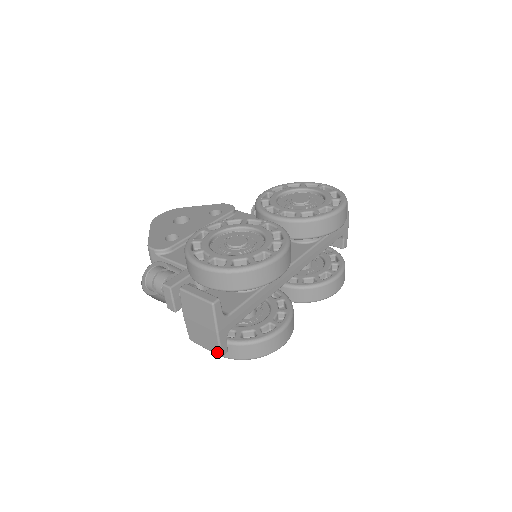
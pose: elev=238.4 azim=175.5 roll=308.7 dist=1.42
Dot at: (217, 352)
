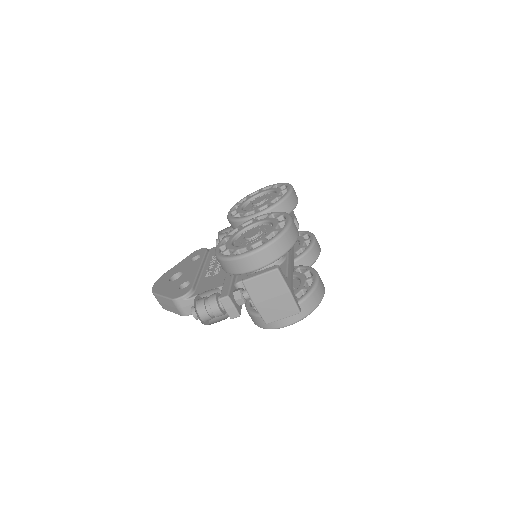
Dot at: (295, 311)
